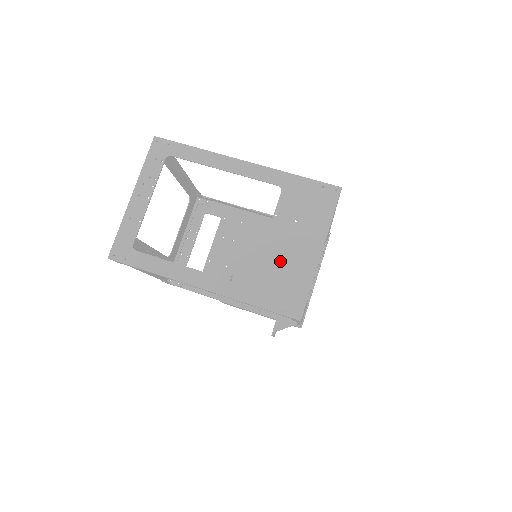
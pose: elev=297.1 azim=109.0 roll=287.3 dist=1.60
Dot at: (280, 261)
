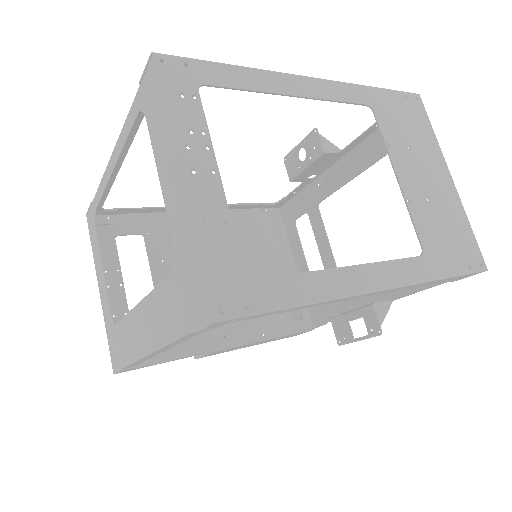
Dot at: (429, 205)
